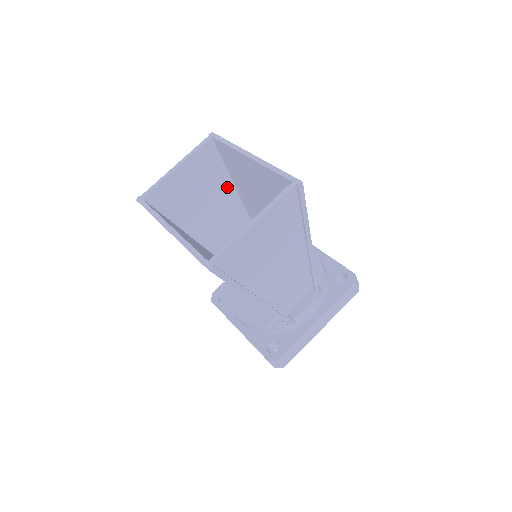
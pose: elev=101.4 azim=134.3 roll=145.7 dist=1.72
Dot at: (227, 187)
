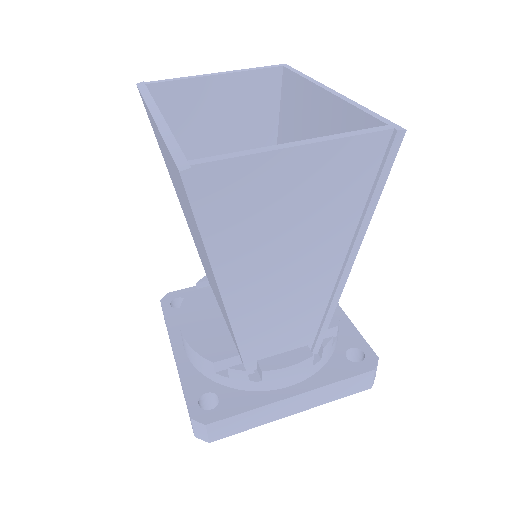
Dot at: occluded
